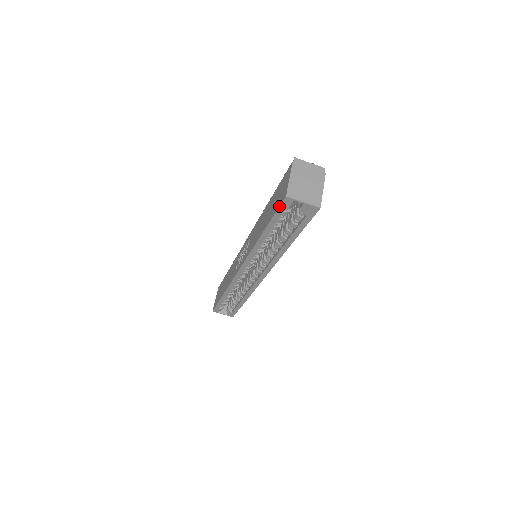
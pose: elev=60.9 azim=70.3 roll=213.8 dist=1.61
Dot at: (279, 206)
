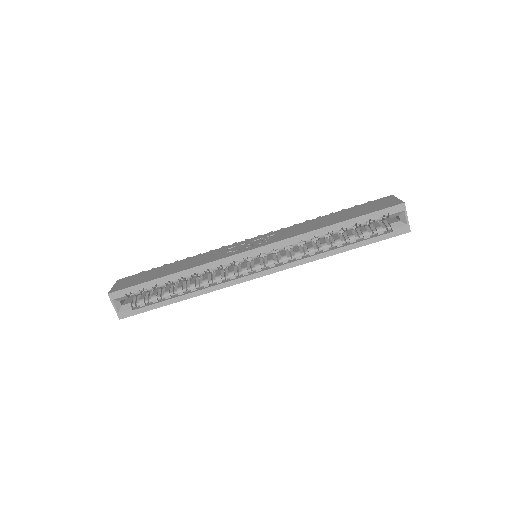
Dot at: (388, 207)
